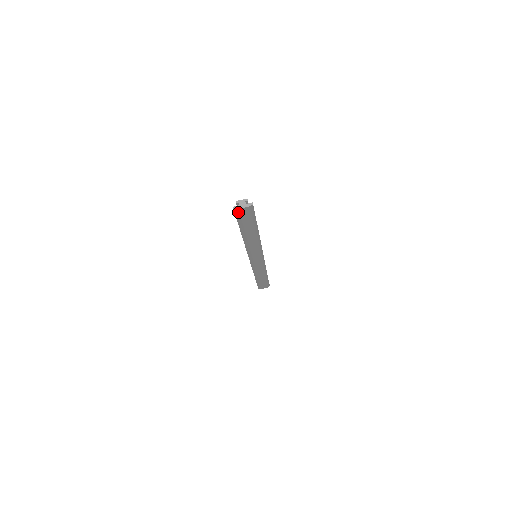
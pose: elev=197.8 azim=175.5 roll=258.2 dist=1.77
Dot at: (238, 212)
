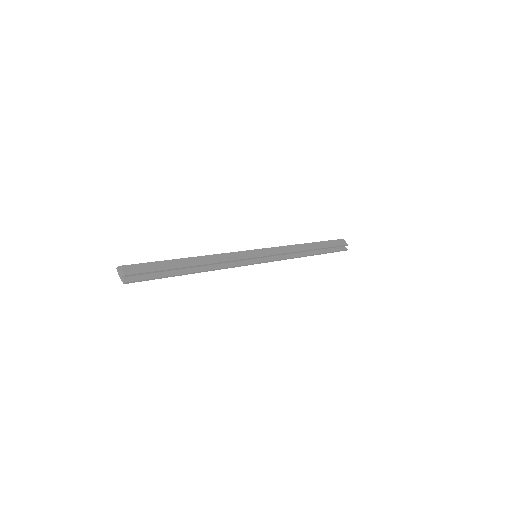
Dot at: occluded
